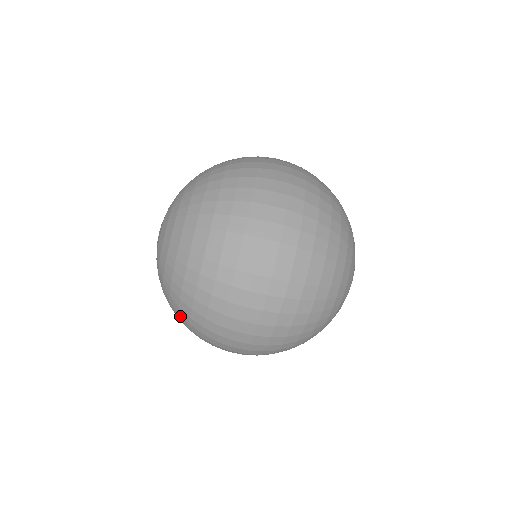
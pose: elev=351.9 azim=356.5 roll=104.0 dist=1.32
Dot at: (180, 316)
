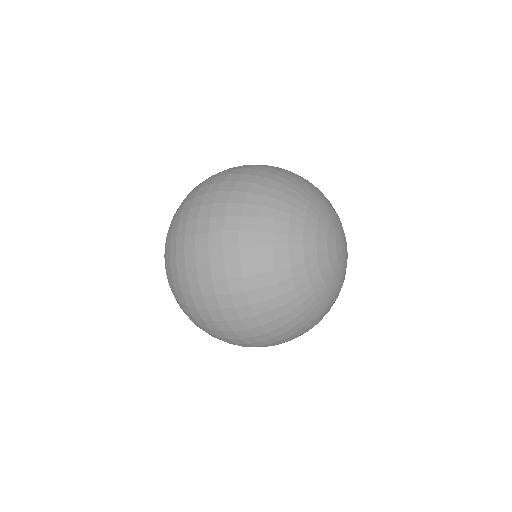
Dot at: occluded
